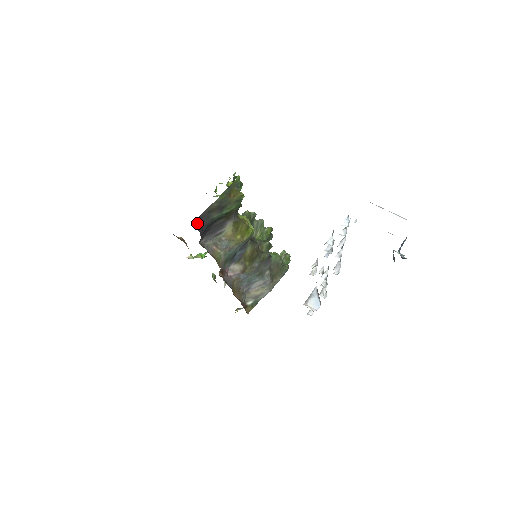
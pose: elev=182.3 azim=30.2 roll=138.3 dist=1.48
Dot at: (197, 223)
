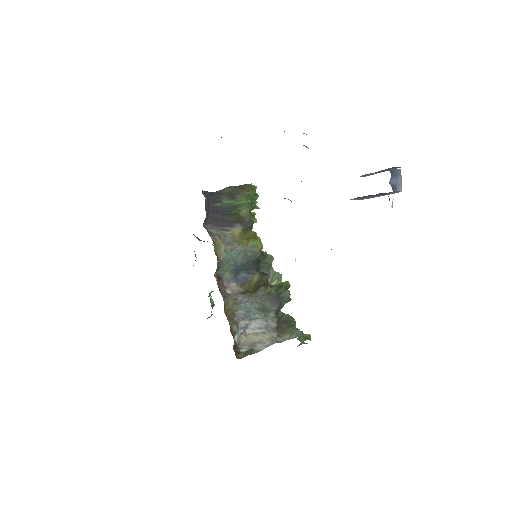
Dot at: (206, 194)
